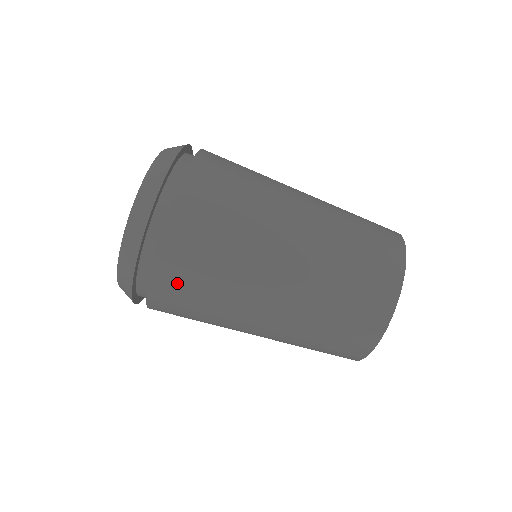
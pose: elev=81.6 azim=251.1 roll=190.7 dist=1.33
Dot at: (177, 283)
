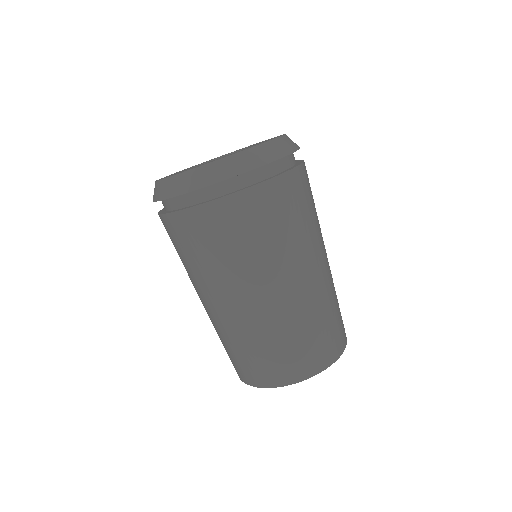
Dot at: (271, 206)
